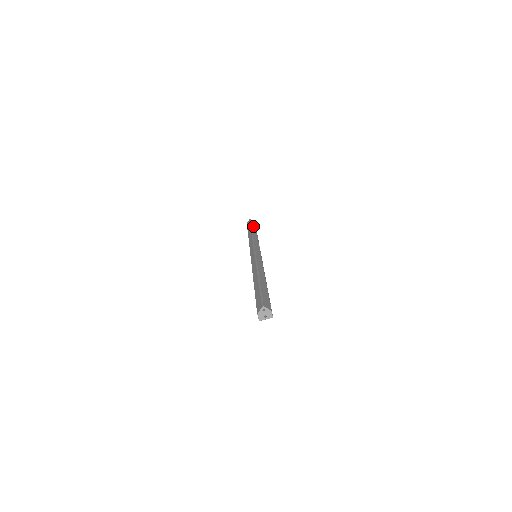
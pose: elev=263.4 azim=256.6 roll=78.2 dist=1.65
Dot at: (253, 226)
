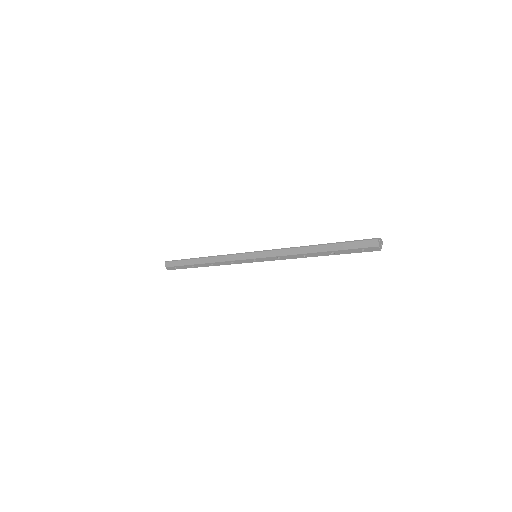
Dot at: (186, 259)
